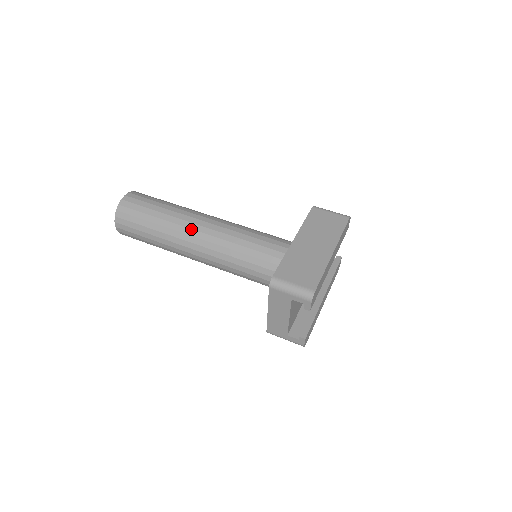
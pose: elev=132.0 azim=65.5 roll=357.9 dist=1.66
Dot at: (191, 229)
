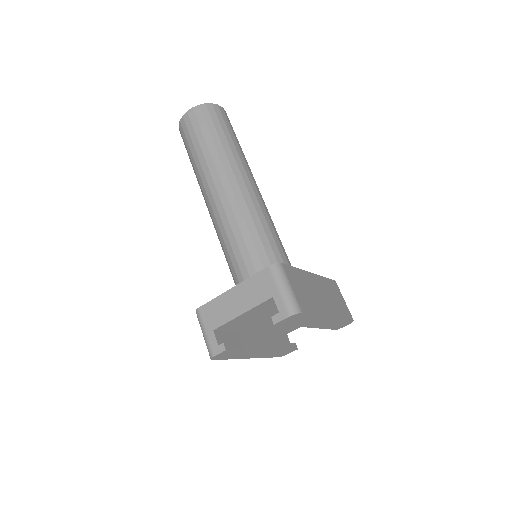
Dot at: (242, 177)
